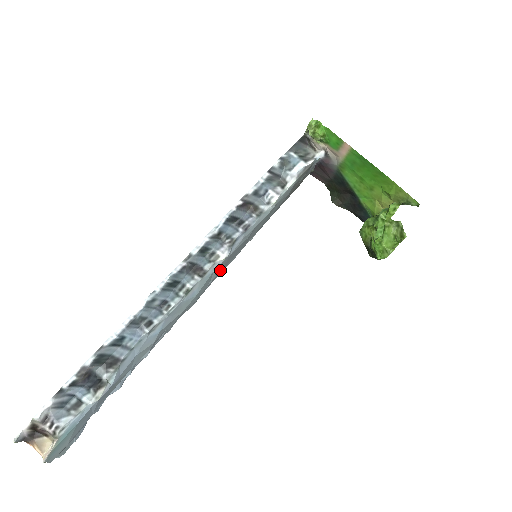
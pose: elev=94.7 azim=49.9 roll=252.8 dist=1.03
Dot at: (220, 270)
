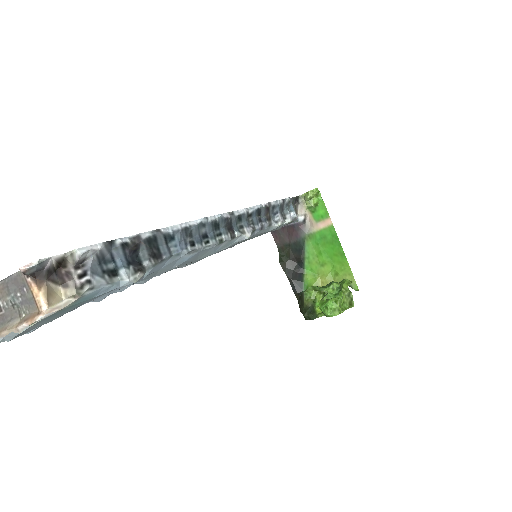
Dot at: occluded
